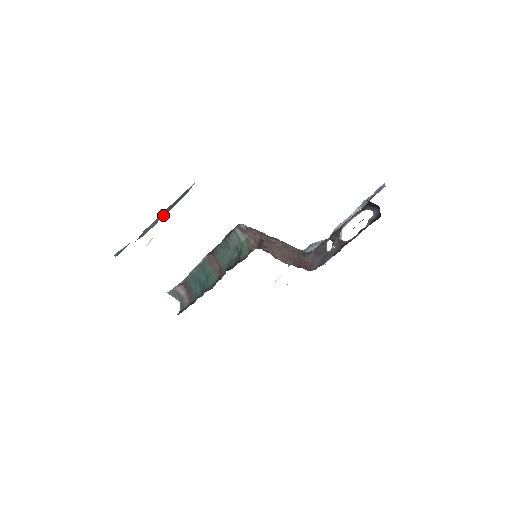
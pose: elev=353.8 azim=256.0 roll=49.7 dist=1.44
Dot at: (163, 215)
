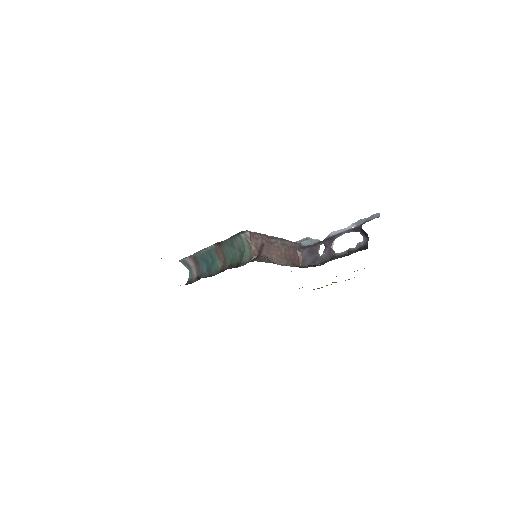
Dot at: occluded
